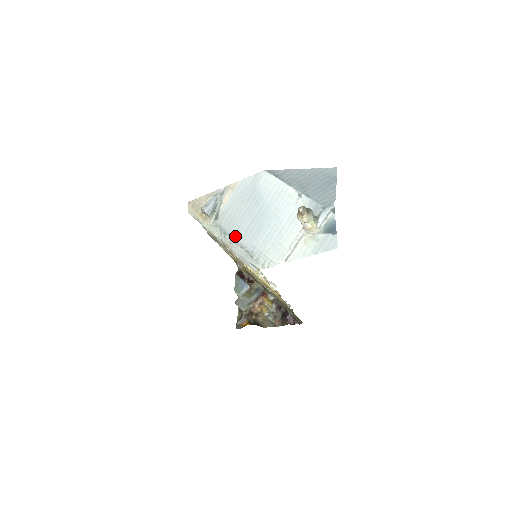
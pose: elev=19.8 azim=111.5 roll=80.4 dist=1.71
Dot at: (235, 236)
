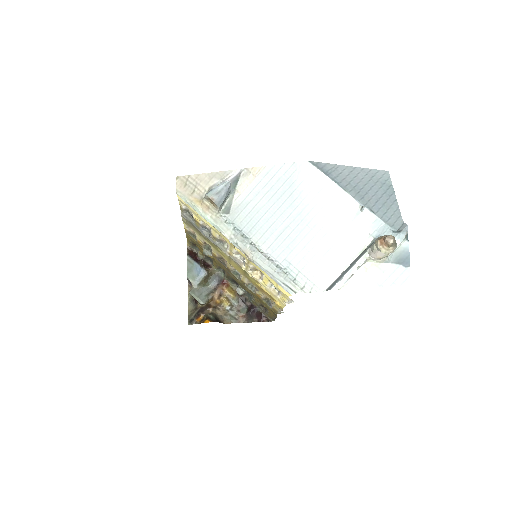
Dot at: (259, 242)
